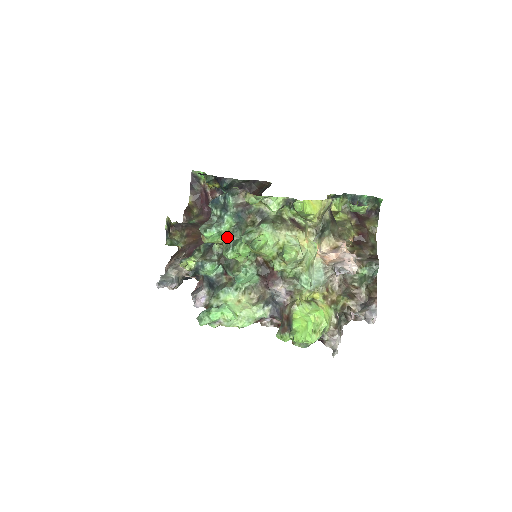
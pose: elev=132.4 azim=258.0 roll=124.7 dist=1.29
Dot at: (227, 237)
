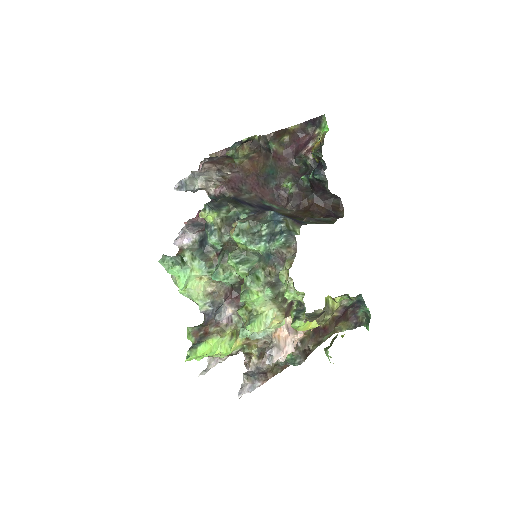
Dot at: (247, 249)
